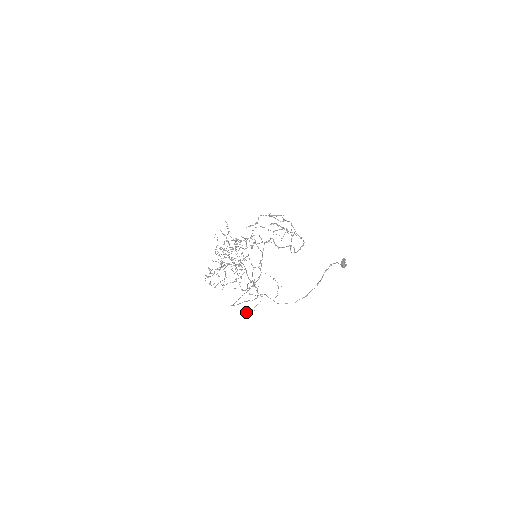
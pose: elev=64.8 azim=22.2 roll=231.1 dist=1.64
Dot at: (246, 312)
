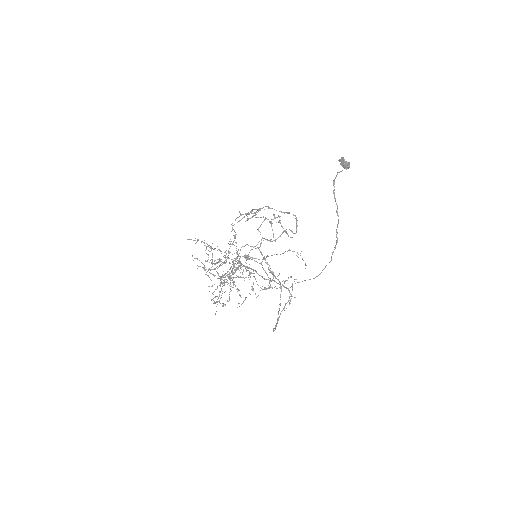
Dot at: occluded
